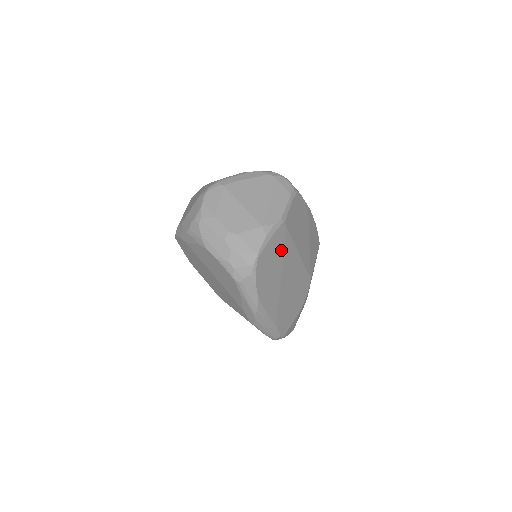
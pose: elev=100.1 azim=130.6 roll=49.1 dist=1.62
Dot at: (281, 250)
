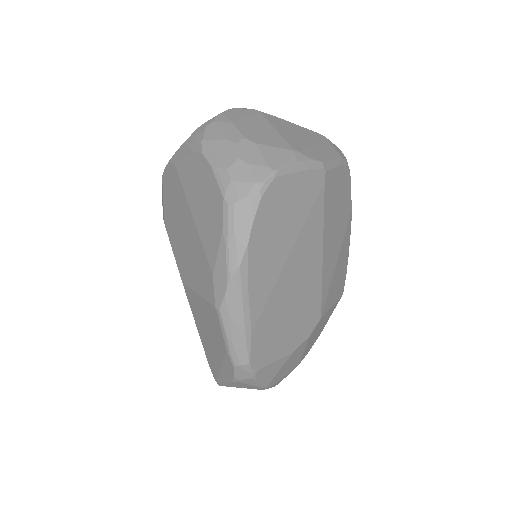
Dot at: (305, 210)
